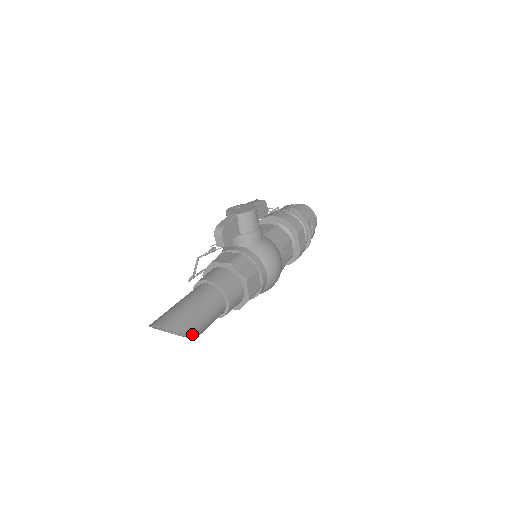
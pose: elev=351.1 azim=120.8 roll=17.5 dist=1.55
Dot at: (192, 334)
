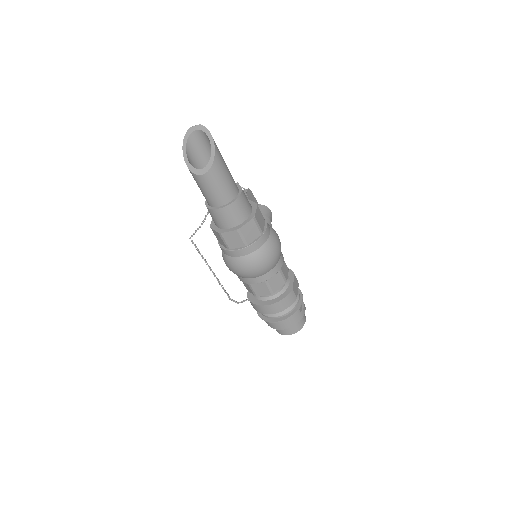
Dot at: (216, 150)
